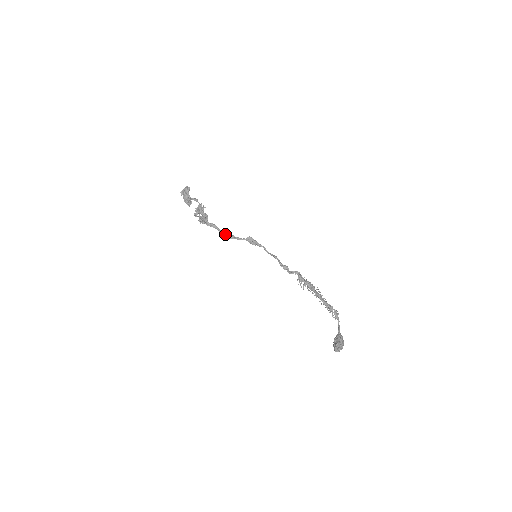
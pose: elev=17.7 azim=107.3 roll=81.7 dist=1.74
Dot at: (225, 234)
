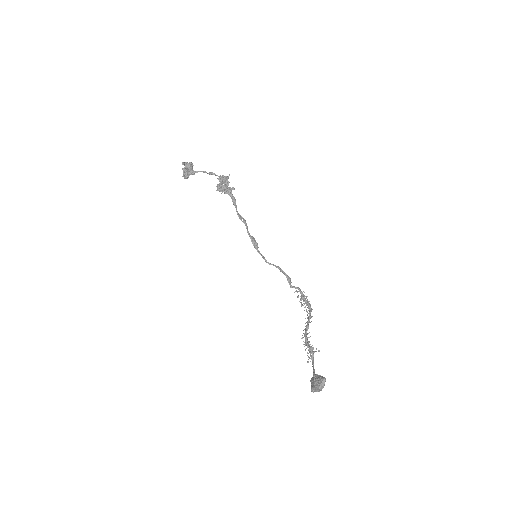
Dot at: (240, 215)
